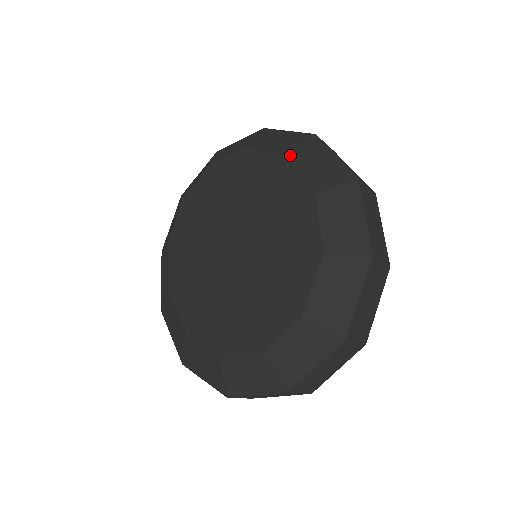
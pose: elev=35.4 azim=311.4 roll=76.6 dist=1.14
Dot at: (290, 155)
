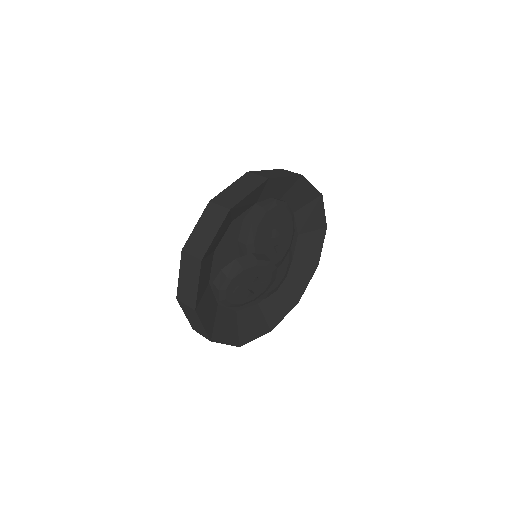
Dot at: occluded
